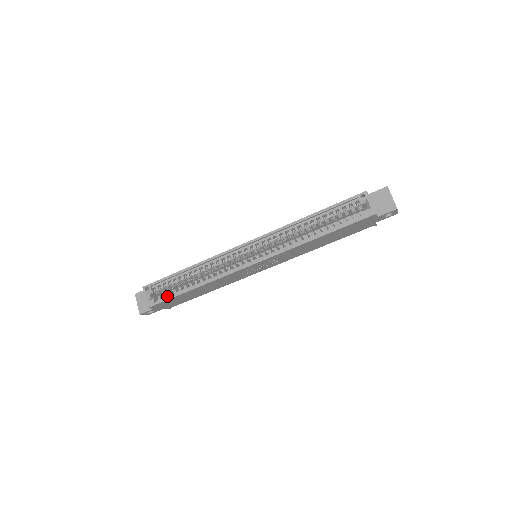
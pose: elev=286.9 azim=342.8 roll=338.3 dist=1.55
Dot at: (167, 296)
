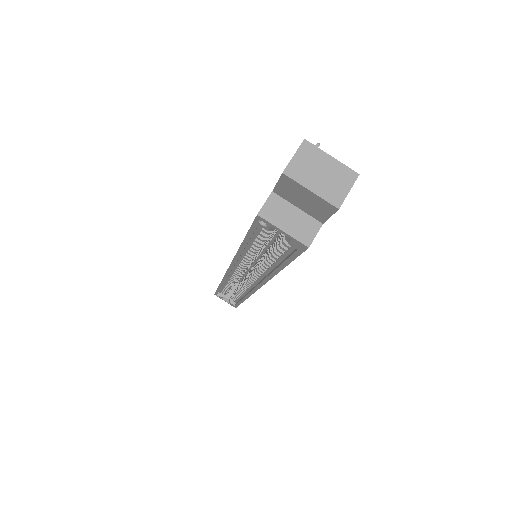
Dot at: (236, 300)
